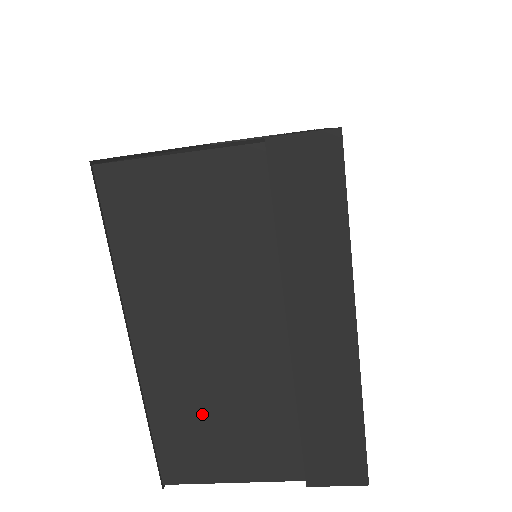
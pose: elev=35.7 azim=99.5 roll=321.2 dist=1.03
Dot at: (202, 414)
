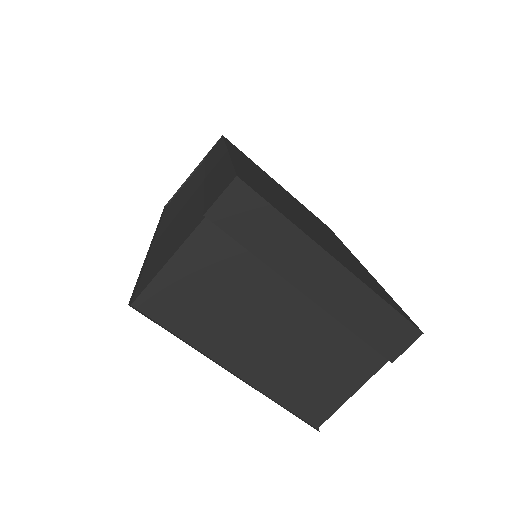
Dot at: (303, 376)
